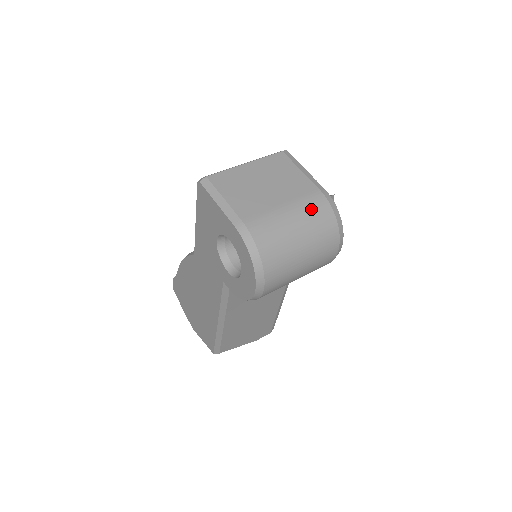
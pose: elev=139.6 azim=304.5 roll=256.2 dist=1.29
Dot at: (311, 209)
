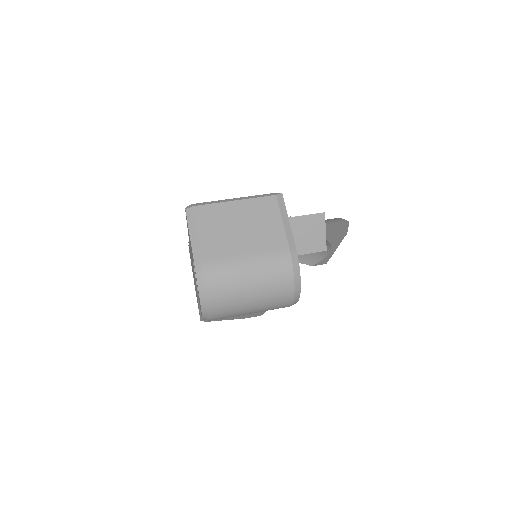
Dot at: (271, 266)
